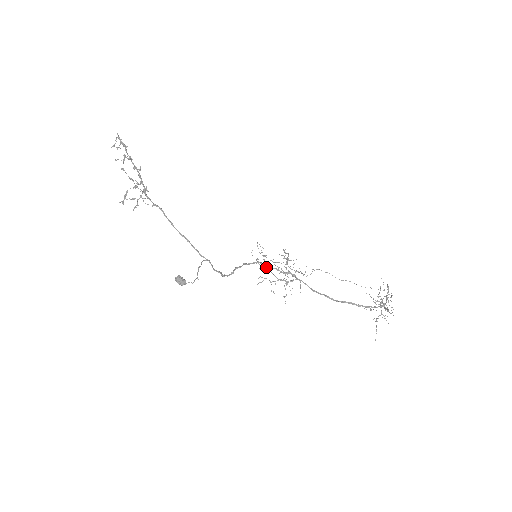
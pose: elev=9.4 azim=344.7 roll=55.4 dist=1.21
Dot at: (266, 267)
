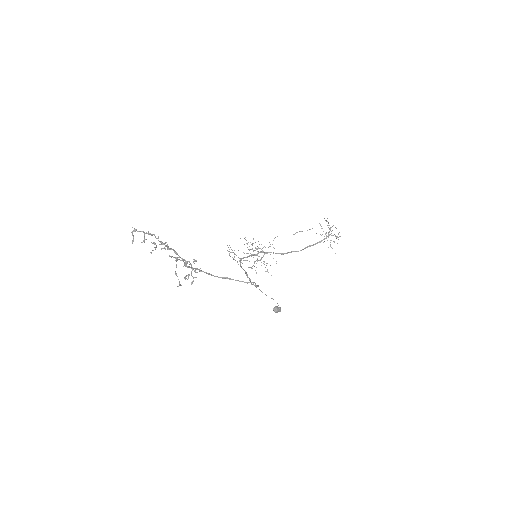
Dot at: occluded
